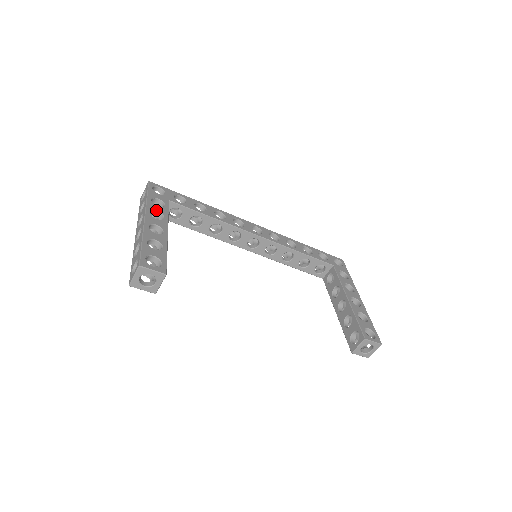
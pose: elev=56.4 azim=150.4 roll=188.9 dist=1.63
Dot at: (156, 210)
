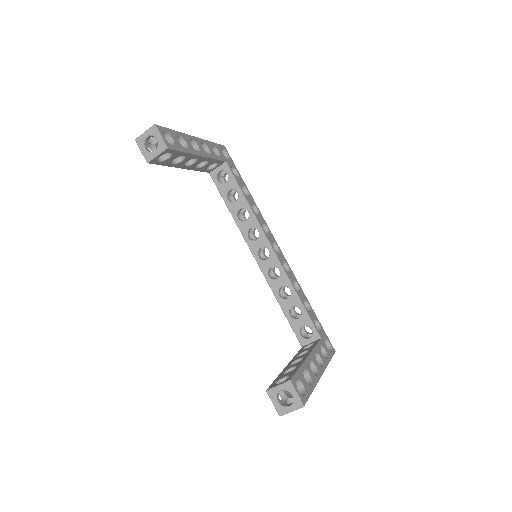
Dot at: (209, 148)
